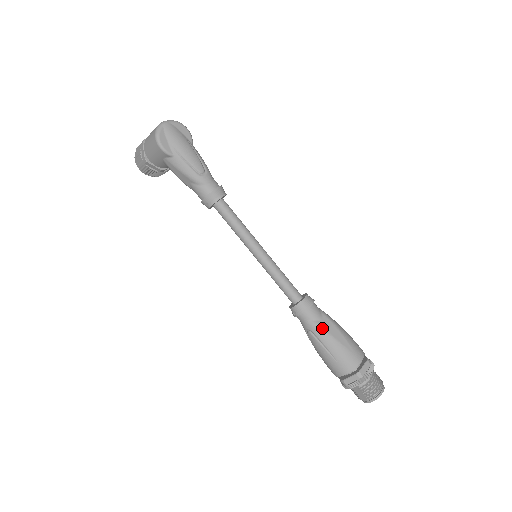
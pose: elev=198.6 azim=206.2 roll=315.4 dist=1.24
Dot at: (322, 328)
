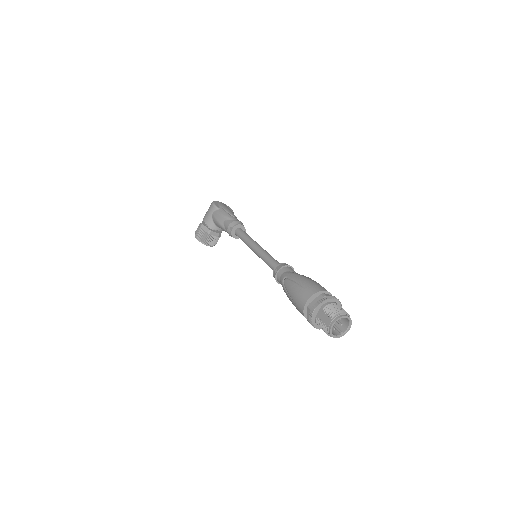
Dot at: (295, 273)
